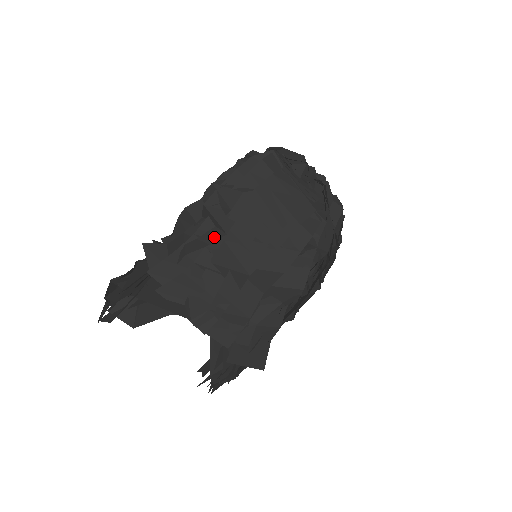
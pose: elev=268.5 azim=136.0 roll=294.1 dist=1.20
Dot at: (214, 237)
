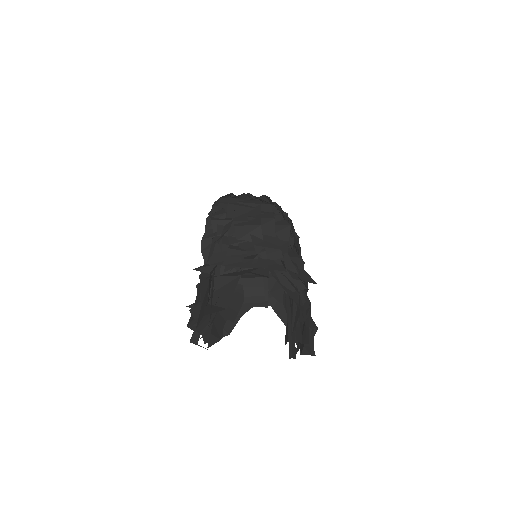
Dot at: (228, 226)
